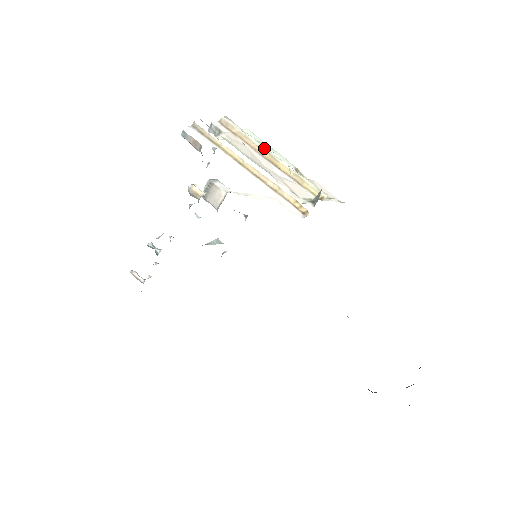
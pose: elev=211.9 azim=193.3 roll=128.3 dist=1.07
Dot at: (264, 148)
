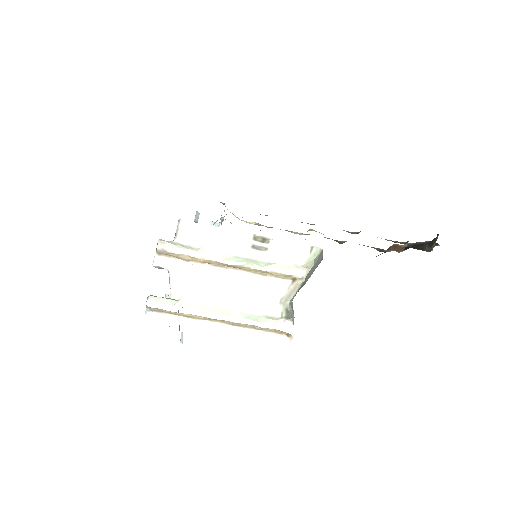
Dot at: (216, 261)
